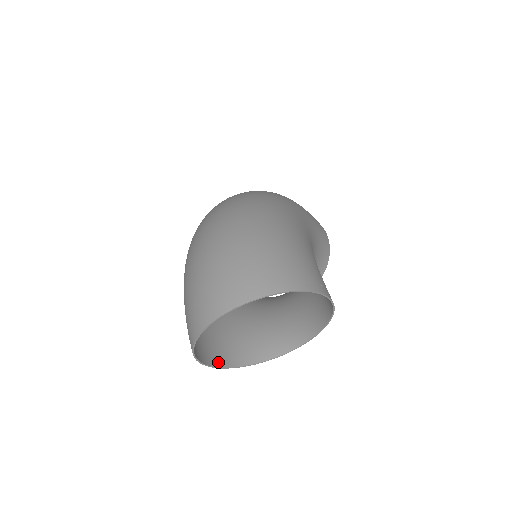
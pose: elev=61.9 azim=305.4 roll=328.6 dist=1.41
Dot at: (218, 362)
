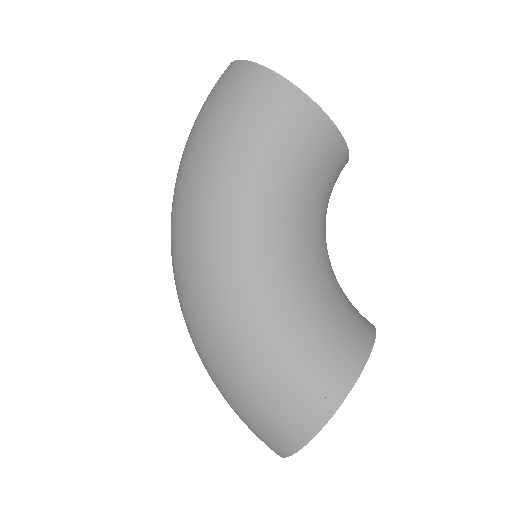
Dot at: occluded
